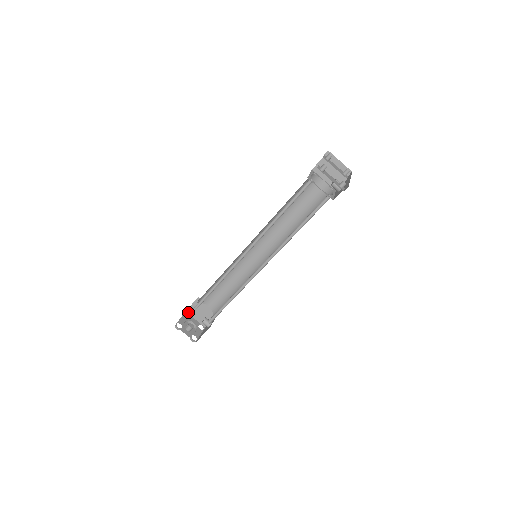
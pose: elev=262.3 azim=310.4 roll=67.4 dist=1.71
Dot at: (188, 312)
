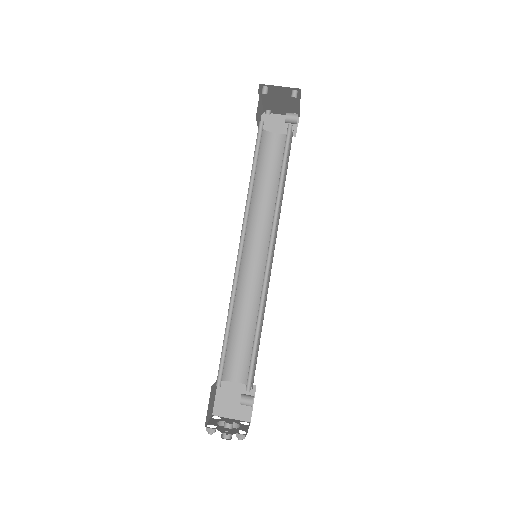
Dot at: (216, 414)
